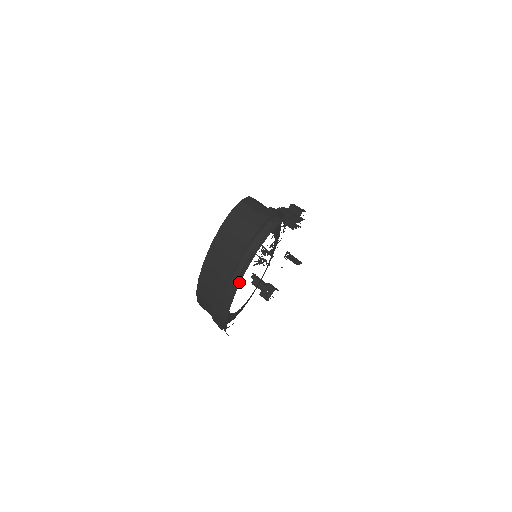
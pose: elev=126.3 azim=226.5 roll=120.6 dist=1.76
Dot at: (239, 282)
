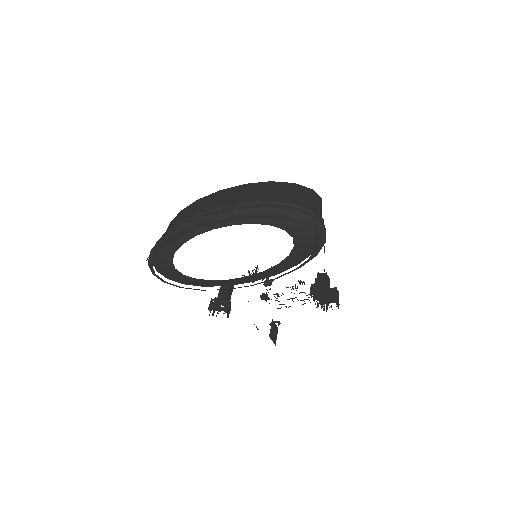
Dot at: (214, 223)
